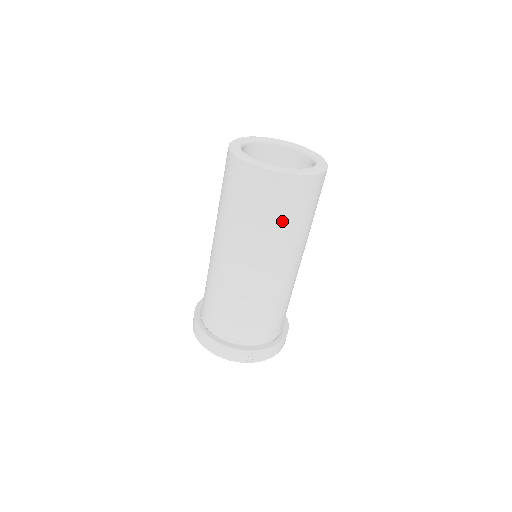
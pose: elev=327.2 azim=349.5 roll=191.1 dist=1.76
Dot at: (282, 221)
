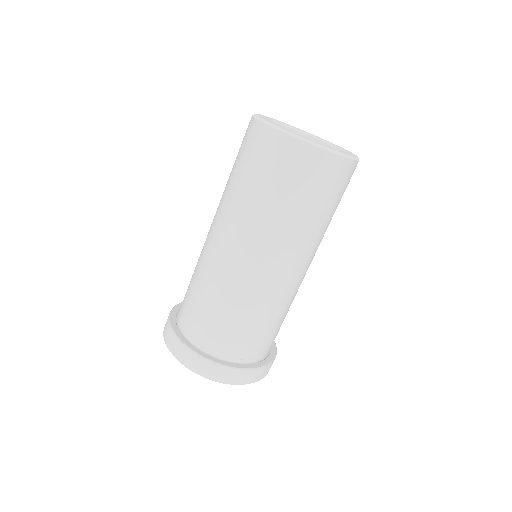
Dot at: (334, 212)
